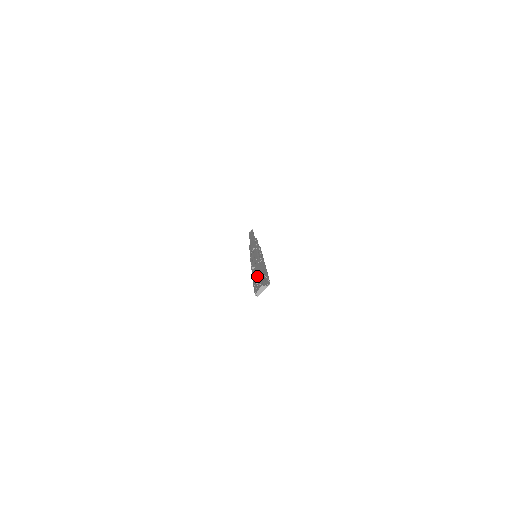
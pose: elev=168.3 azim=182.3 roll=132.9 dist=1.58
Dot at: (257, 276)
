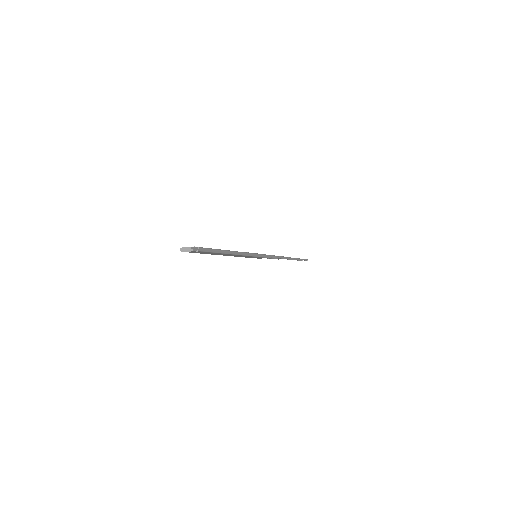
Dot at: (218, 254)
